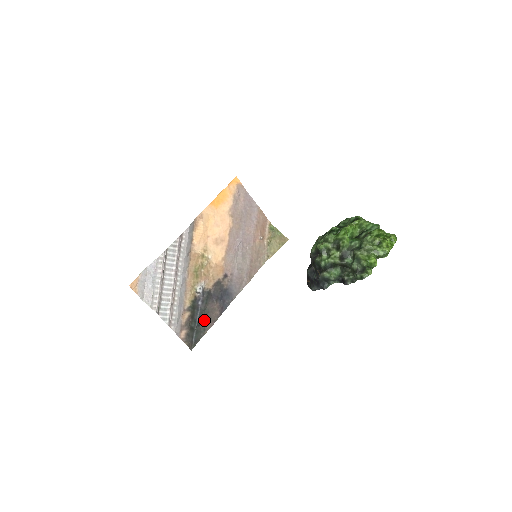
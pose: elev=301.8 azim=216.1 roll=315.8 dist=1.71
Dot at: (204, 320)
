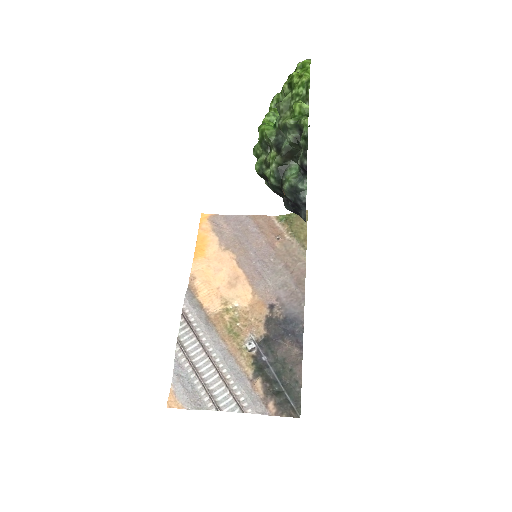
Dot at: (287, 372)
